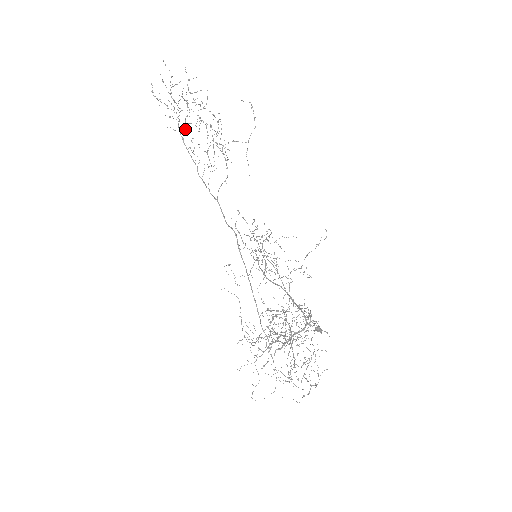
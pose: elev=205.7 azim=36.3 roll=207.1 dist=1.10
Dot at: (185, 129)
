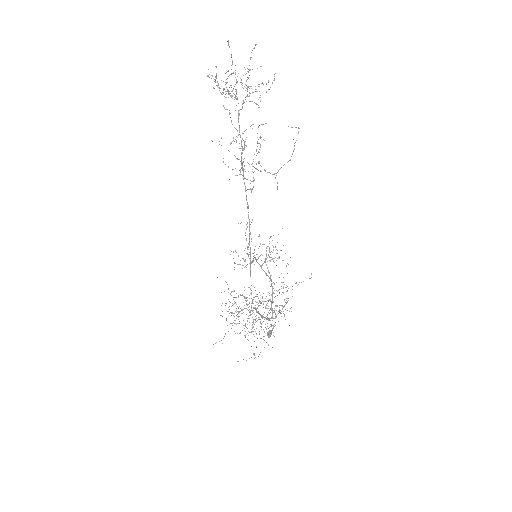
Dot at: occluded
